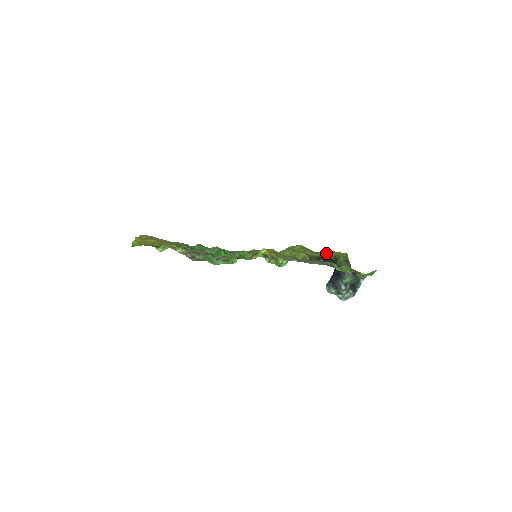
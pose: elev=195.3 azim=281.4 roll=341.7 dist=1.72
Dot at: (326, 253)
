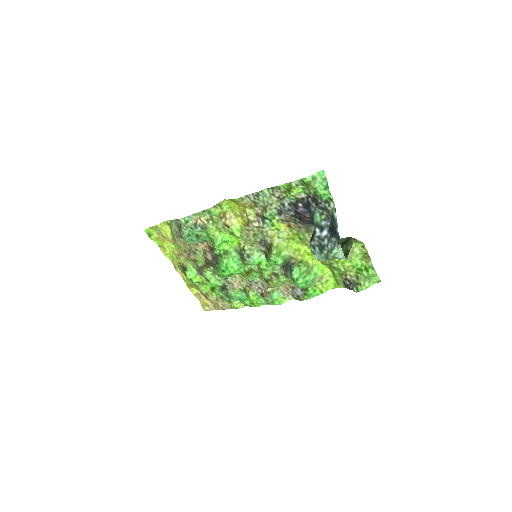
Dot at: (350, 261)
